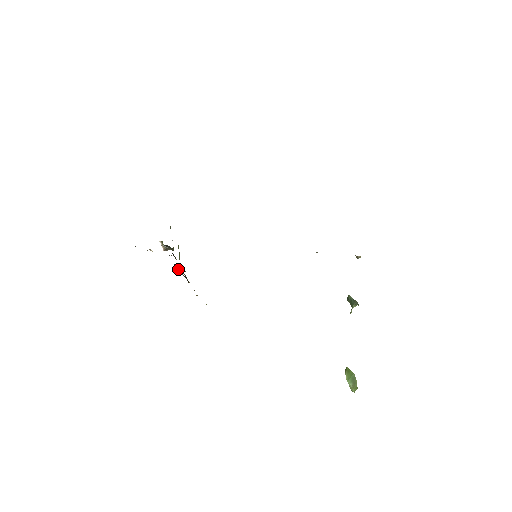
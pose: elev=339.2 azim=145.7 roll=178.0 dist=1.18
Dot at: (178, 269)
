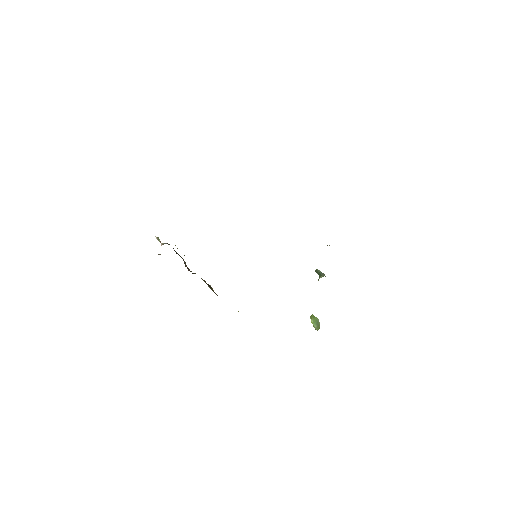
Dot at: occluded
